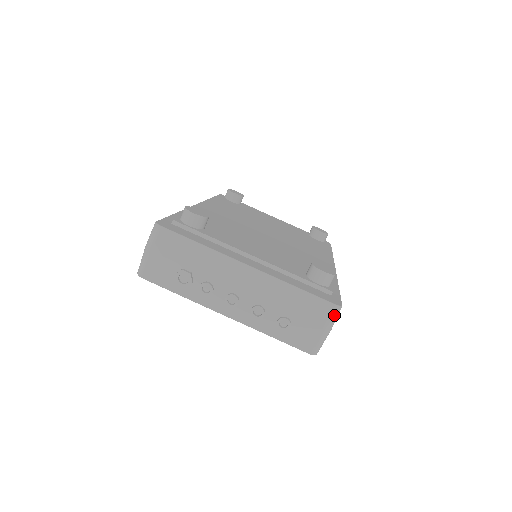
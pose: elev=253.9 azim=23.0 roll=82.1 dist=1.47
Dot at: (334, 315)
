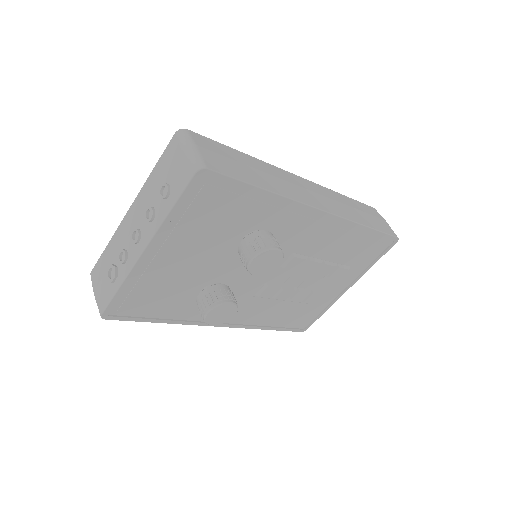
Dot at: (181, 137)
